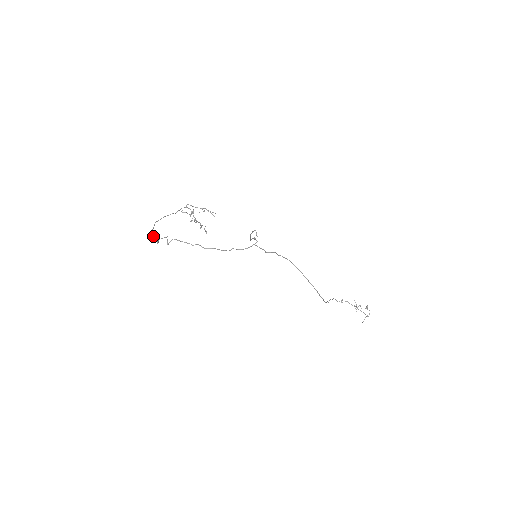
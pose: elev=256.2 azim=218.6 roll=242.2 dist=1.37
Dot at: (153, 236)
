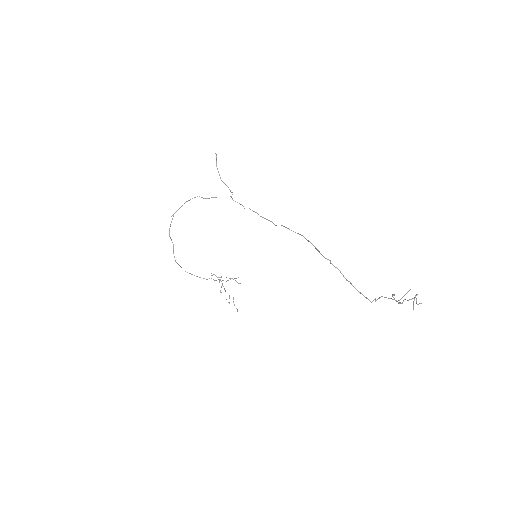
Dot at: (173, 253)
